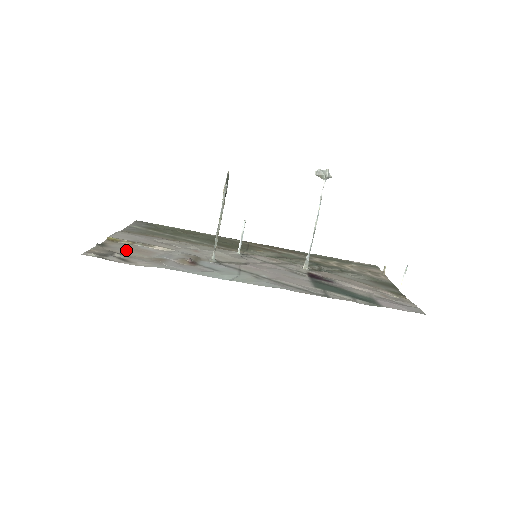
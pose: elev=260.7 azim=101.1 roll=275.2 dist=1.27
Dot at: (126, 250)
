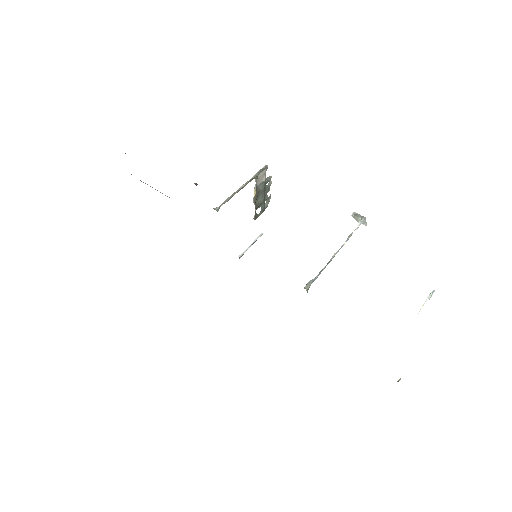
Dot at: occluded
